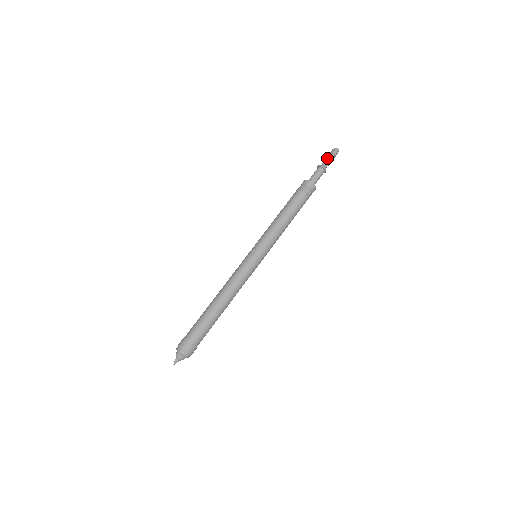
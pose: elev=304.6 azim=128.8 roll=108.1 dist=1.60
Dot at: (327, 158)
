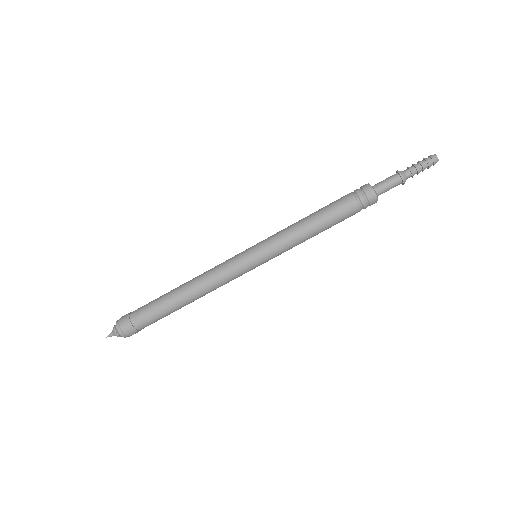
Dot at: (415, 165)
